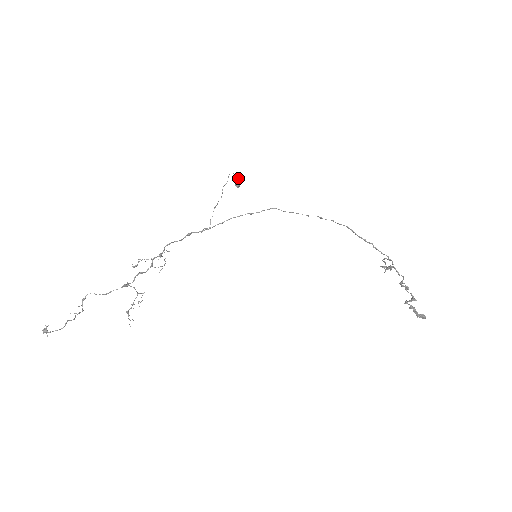
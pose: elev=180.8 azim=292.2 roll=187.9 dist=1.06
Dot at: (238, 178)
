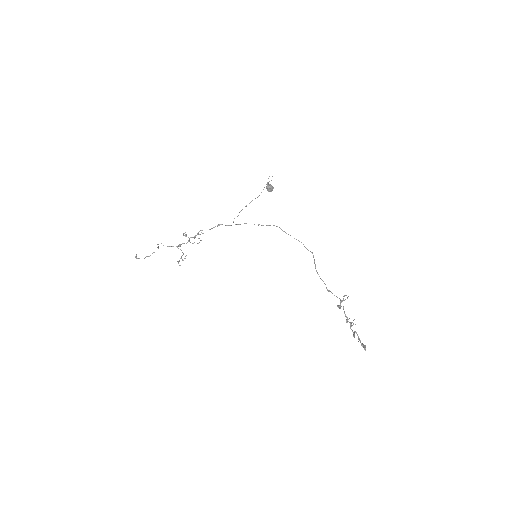
Dot at: (268, 187)
